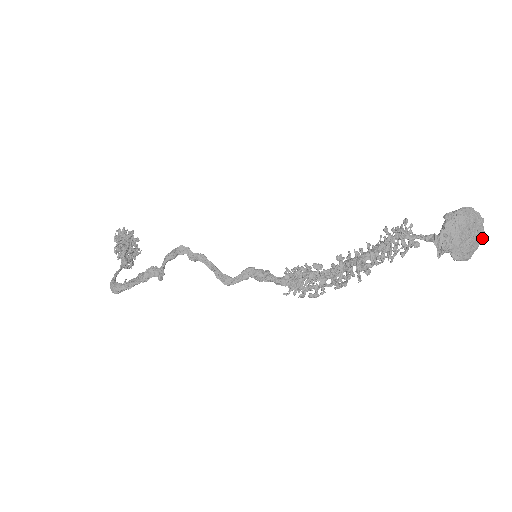
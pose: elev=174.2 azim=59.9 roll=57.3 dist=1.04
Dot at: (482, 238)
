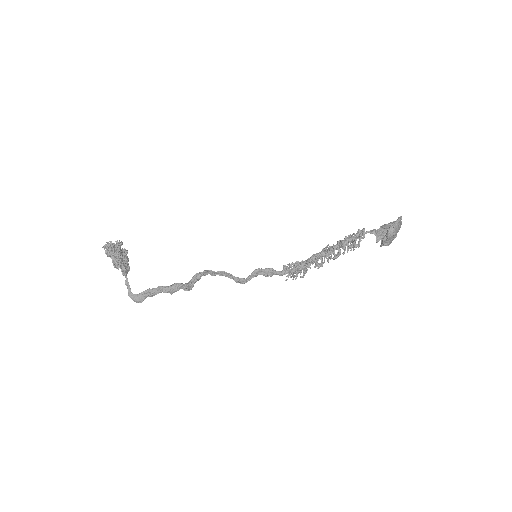
Dot at: occluded
